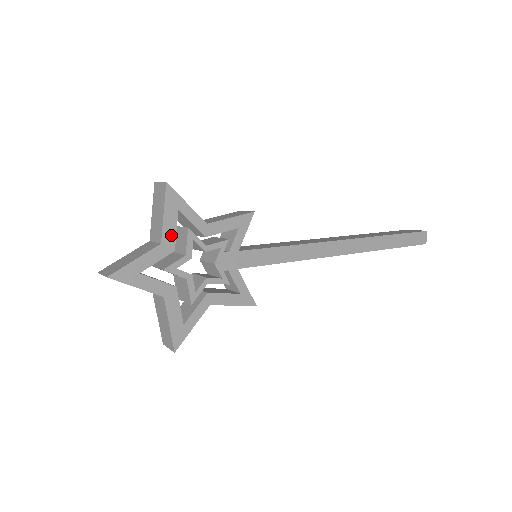
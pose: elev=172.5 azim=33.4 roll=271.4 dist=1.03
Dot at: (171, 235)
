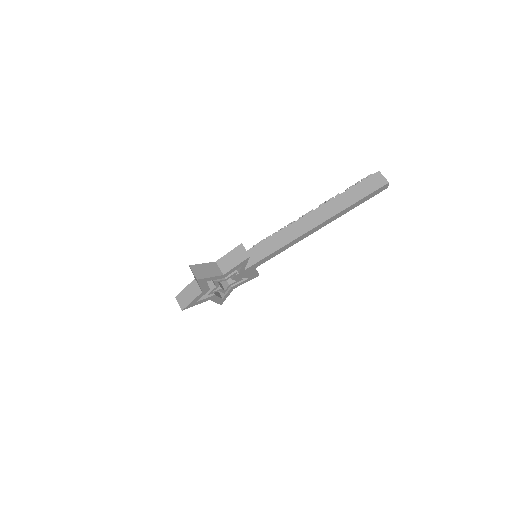
Dot at: (206, 288)
